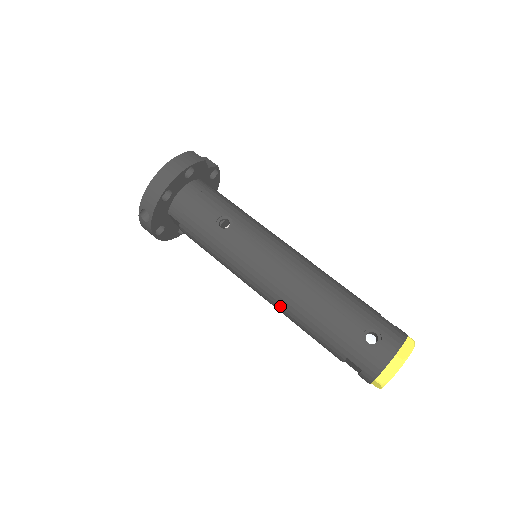
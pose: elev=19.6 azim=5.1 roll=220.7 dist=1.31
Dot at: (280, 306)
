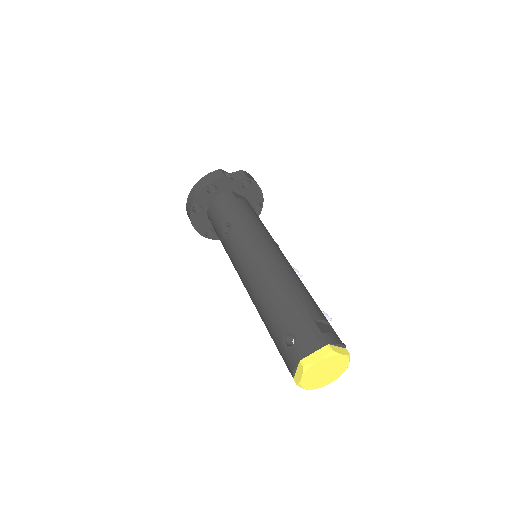
Dot at: occluded
